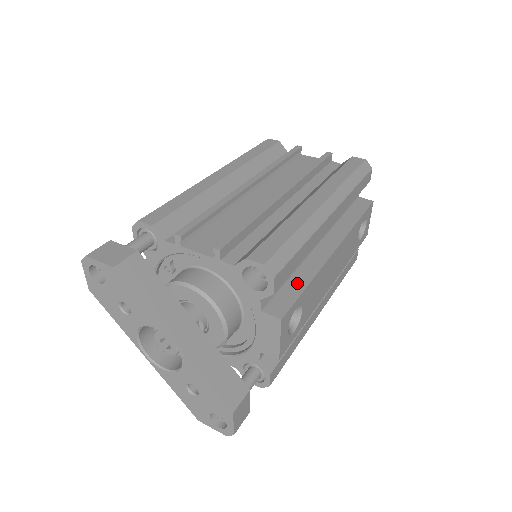
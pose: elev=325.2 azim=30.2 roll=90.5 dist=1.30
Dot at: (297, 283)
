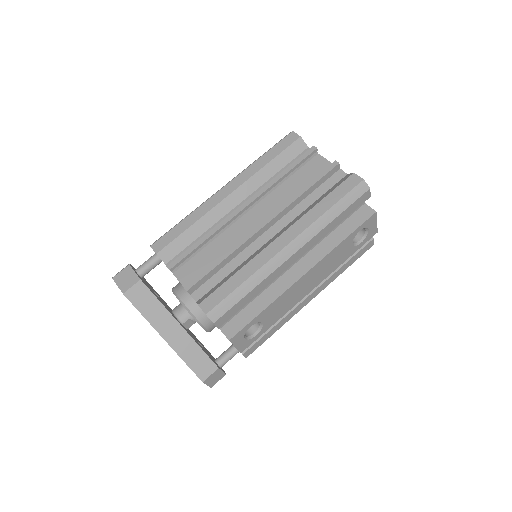
Dot at: (256, 307)
